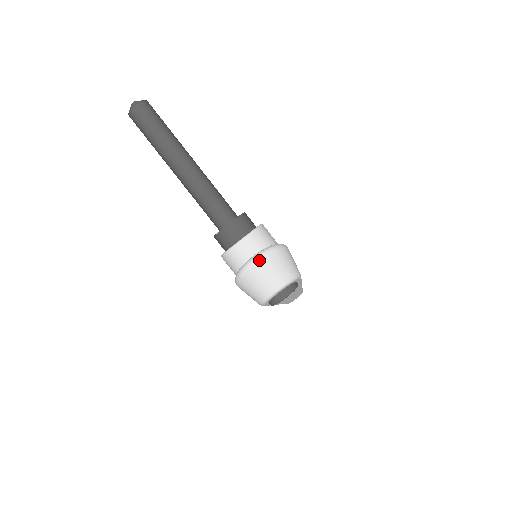
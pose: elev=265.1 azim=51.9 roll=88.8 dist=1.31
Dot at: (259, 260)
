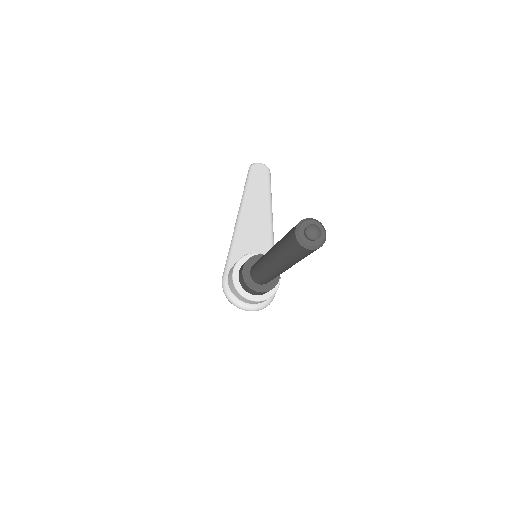
Dot at: occluded
